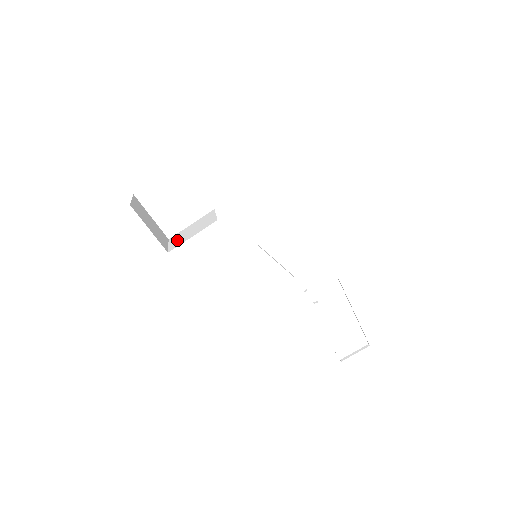
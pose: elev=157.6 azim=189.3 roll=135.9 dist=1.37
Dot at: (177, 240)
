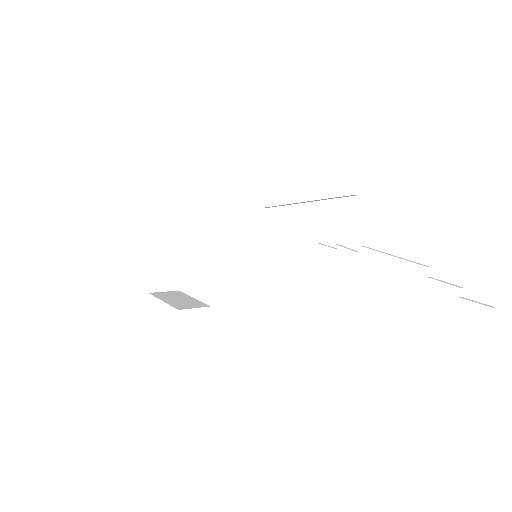
Dot at: occluded
